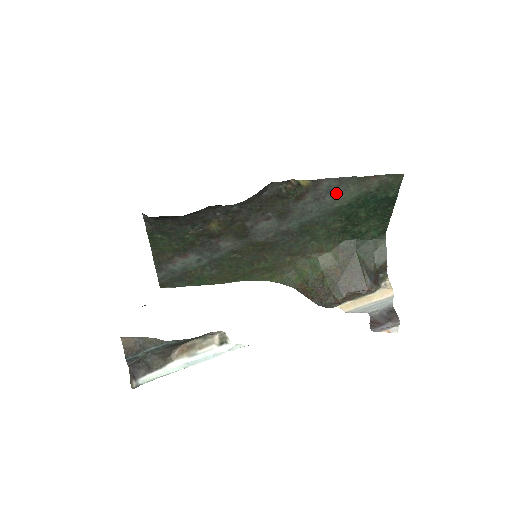
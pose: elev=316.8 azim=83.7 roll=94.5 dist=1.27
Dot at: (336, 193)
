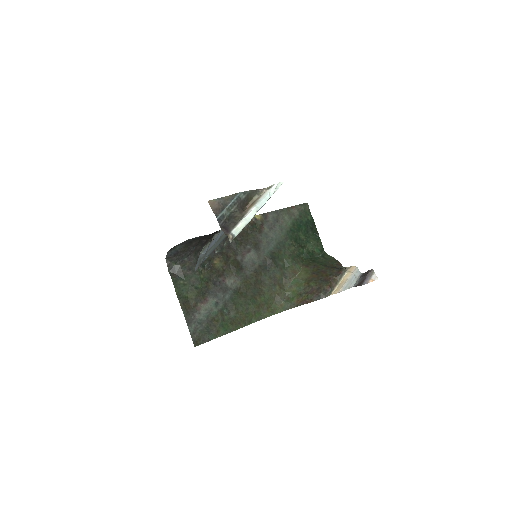
Dot at: (279, 222)
